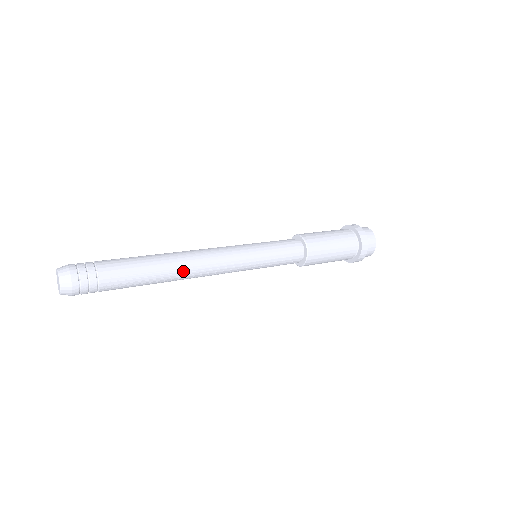
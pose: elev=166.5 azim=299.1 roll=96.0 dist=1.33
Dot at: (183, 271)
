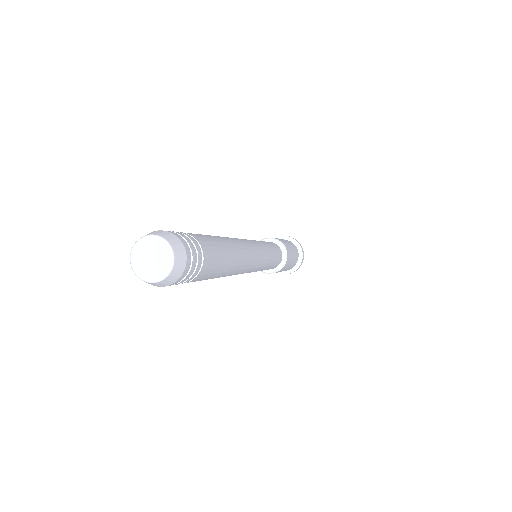
Dot at: (243, 255)
